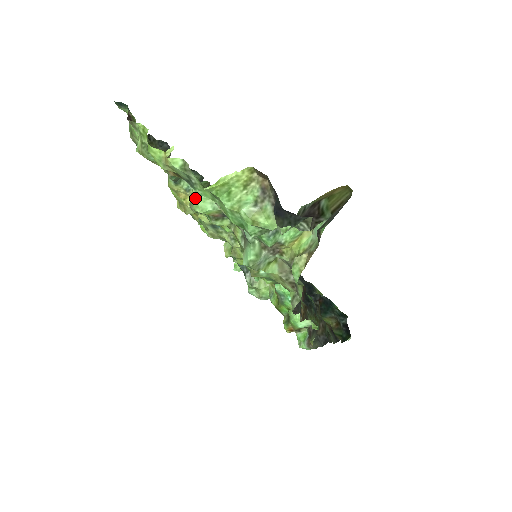
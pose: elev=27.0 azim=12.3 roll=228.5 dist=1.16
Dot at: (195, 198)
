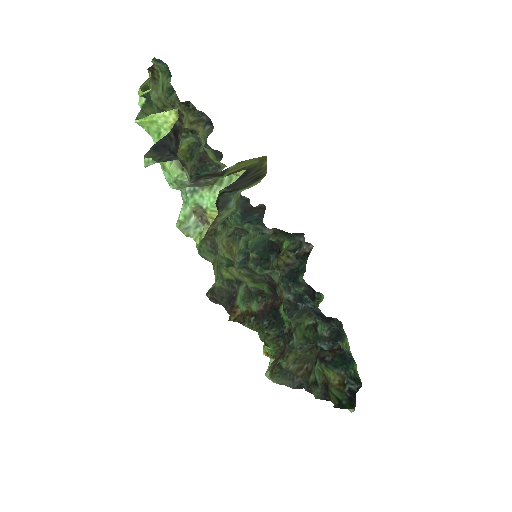
Dot at: occluded
